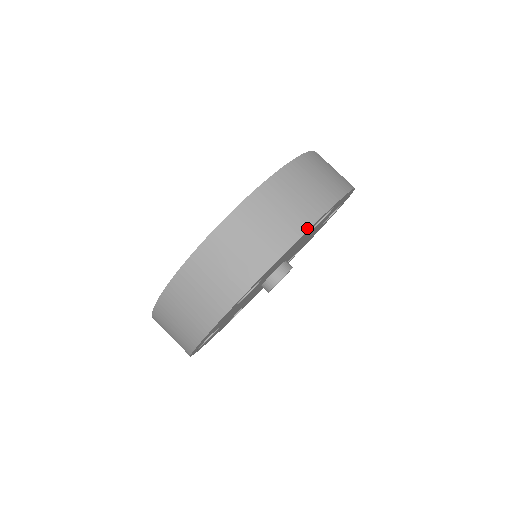
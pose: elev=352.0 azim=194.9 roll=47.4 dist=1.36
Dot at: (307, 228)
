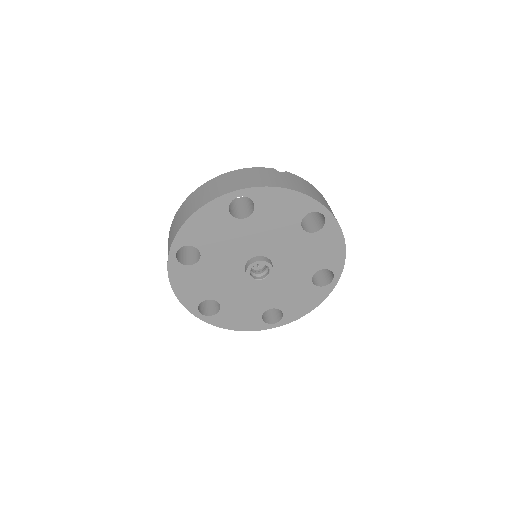
Dot at: (202, 206)
